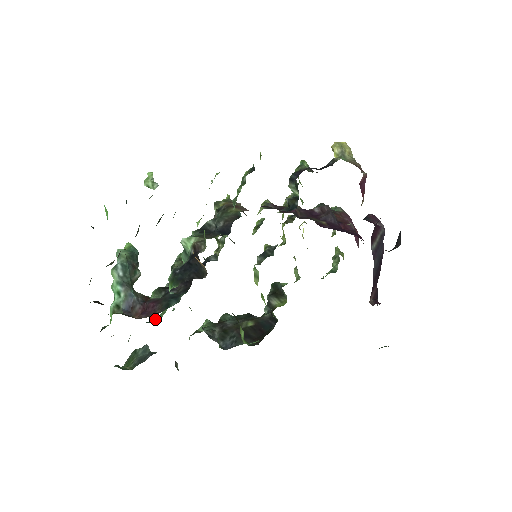
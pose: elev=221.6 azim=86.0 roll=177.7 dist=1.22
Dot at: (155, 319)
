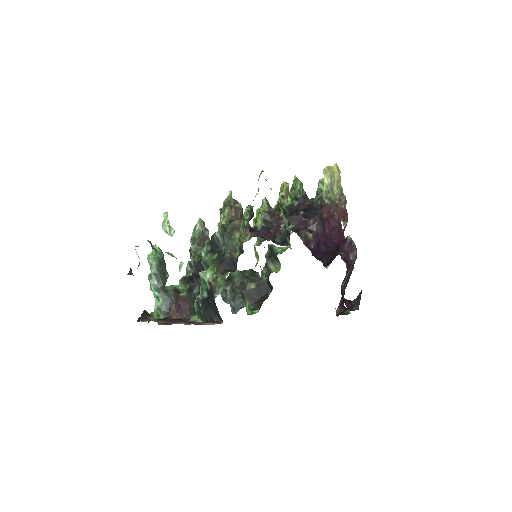
Dot at: occluded
